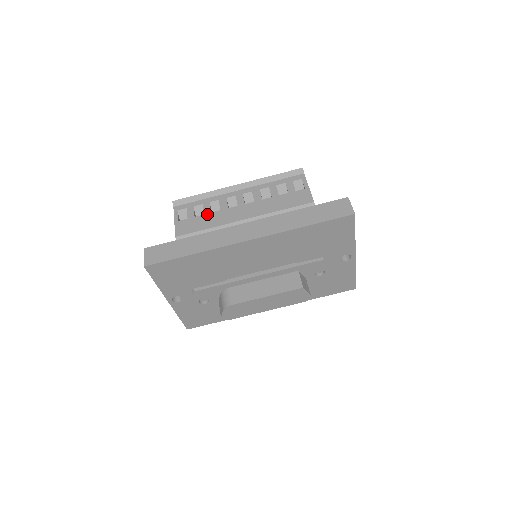
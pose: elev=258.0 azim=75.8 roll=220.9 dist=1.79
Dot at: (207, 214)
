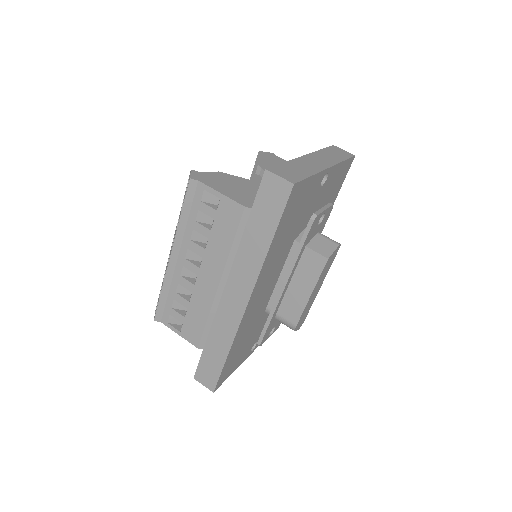
Dot at: (189, 306)
